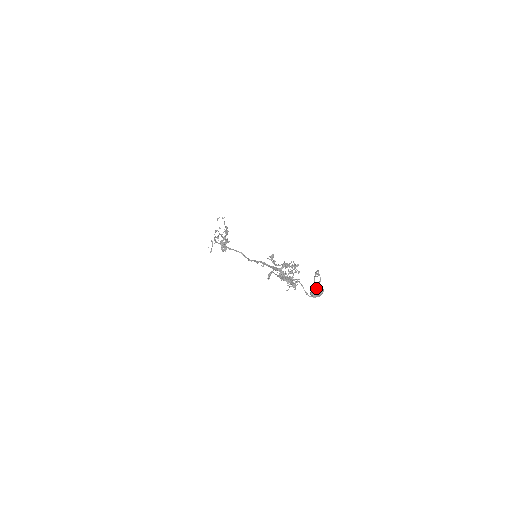
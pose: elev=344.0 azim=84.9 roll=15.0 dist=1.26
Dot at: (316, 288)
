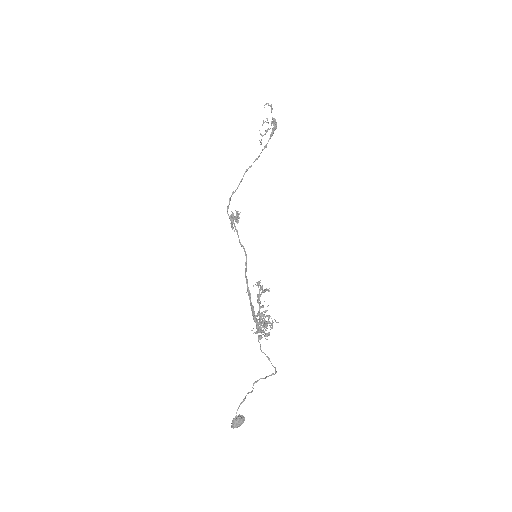
Dot at: (233, 425)
